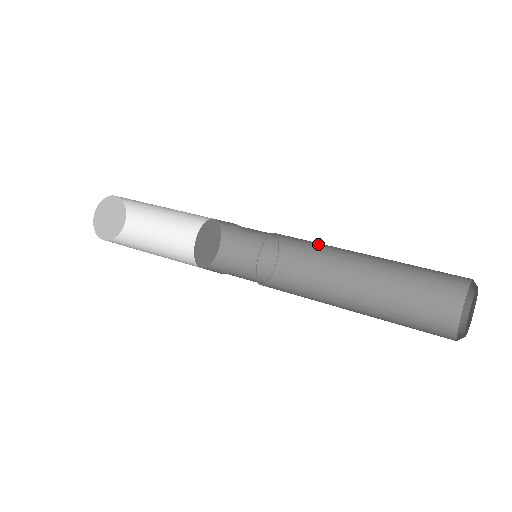
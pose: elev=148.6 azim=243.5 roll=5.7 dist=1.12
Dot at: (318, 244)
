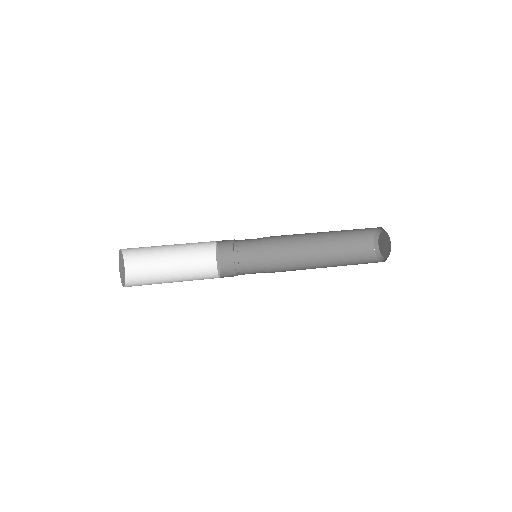
Dot at: (293, 234)
